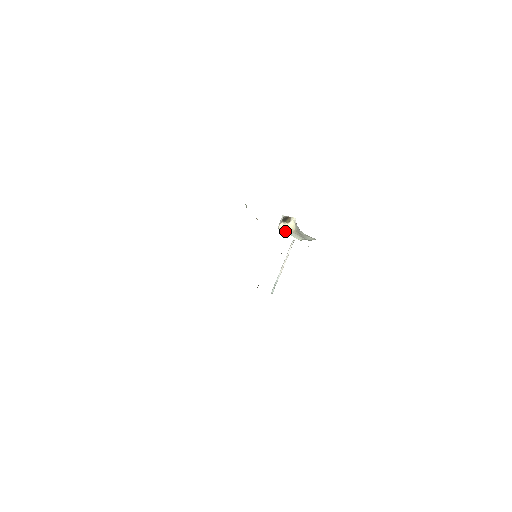
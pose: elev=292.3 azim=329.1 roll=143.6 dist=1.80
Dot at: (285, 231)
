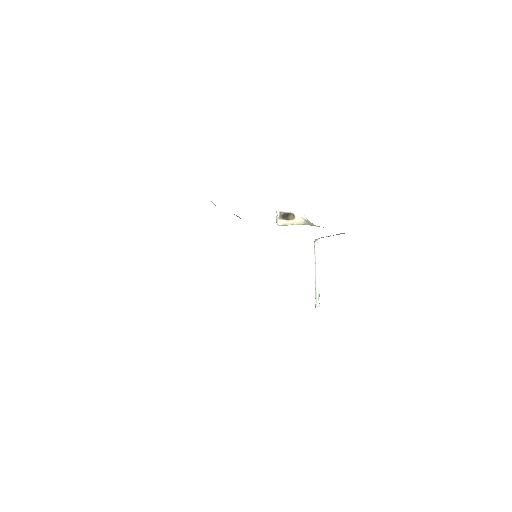
Dot at: (286, 225)
